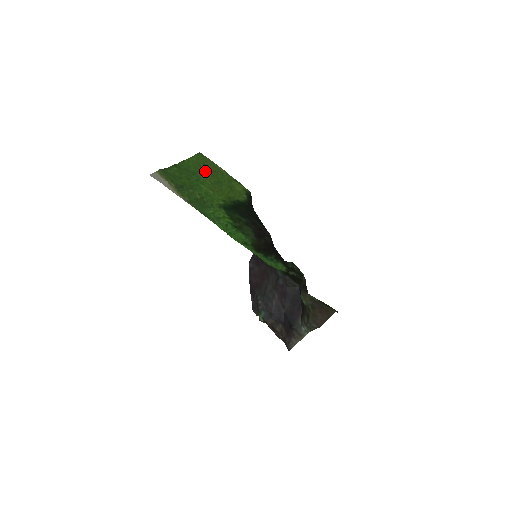
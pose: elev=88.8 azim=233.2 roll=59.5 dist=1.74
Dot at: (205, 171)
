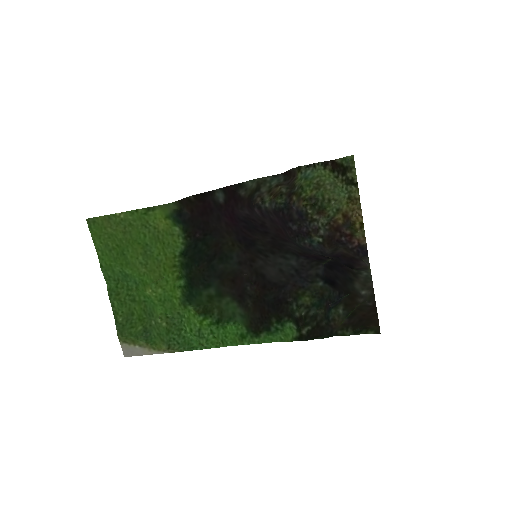
Dot at: (122, 251)
